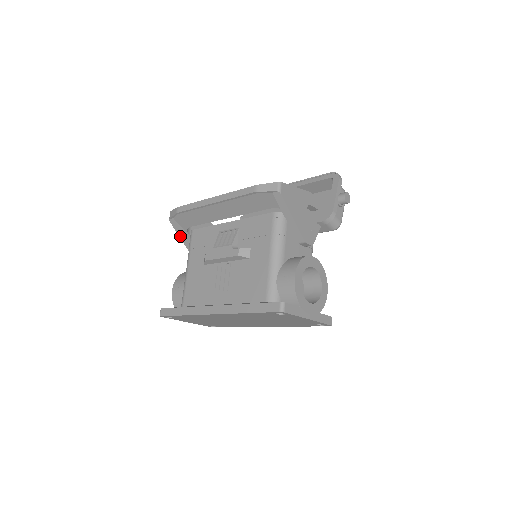
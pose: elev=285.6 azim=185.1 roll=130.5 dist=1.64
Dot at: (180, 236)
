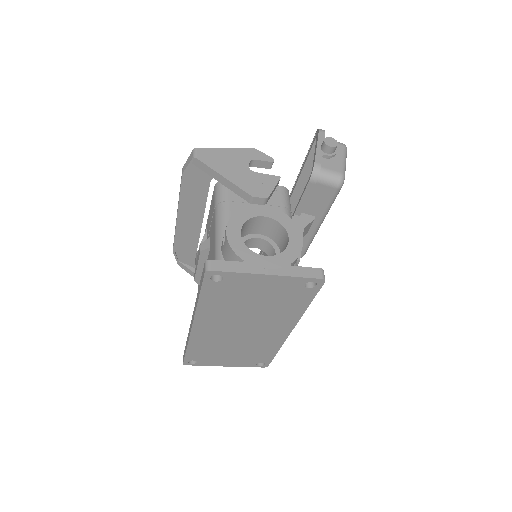
Dot at: occluded
